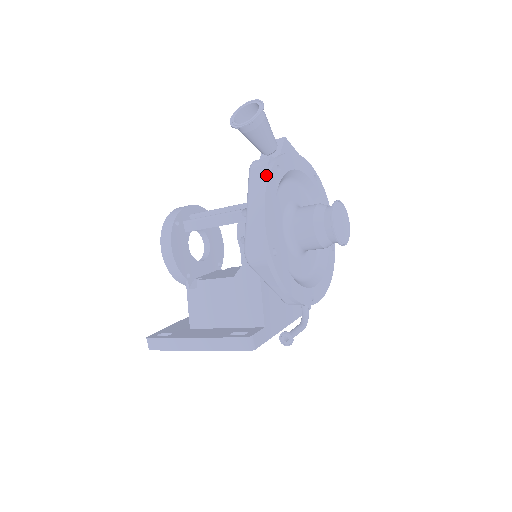
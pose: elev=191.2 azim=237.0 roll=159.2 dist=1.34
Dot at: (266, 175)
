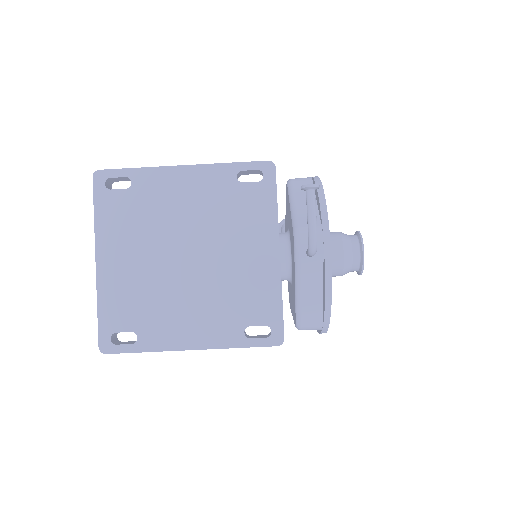
Dot at: occluded
